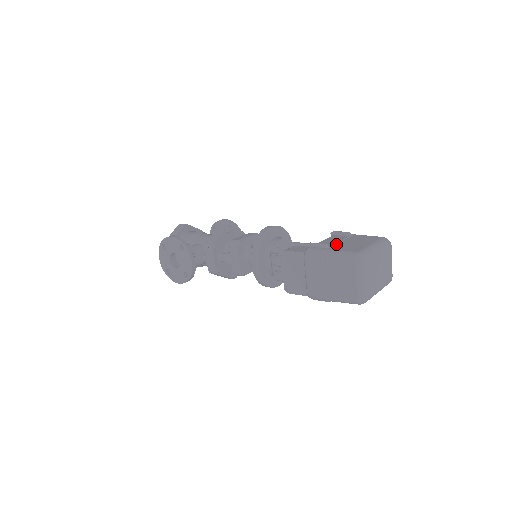
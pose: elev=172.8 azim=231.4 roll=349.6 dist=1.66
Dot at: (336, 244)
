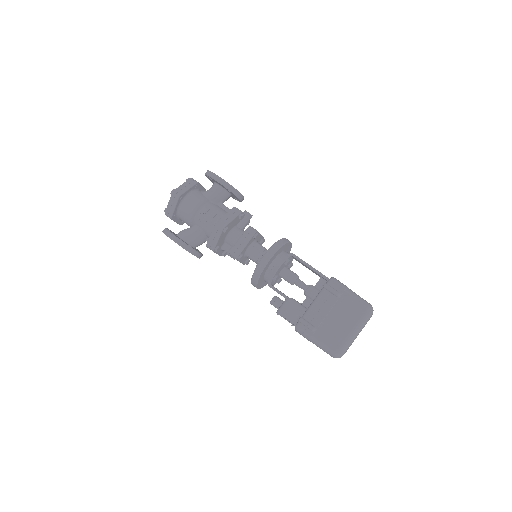
Dot at: (322, 322)
